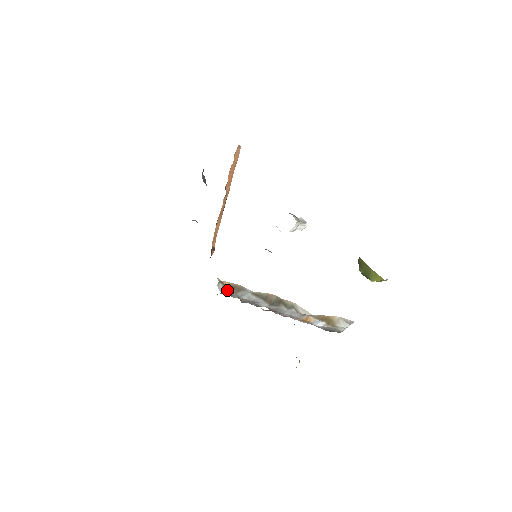
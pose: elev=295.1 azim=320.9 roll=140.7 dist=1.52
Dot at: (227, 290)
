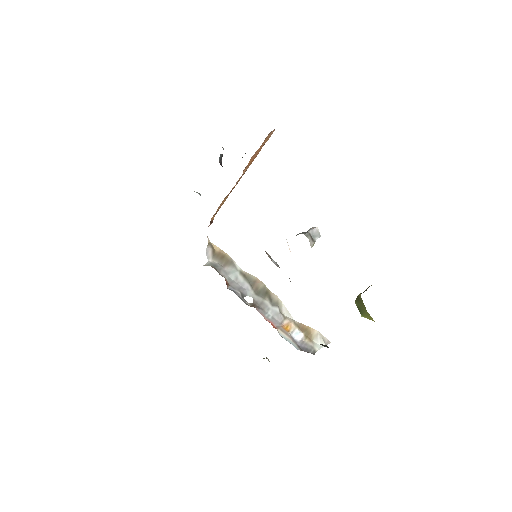
Dot at: (215, 258)
